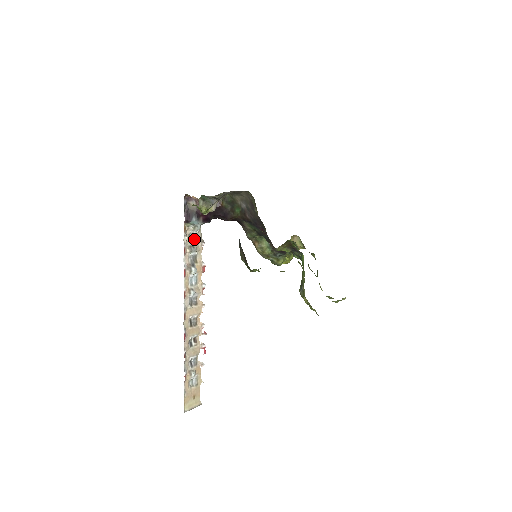
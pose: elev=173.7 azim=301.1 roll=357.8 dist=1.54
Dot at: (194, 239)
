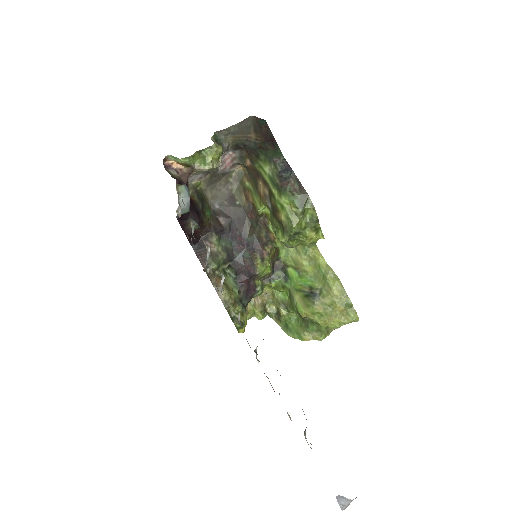
Dot at: occluded
